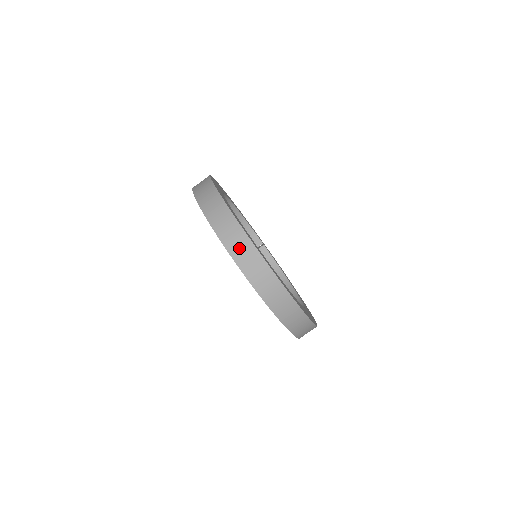
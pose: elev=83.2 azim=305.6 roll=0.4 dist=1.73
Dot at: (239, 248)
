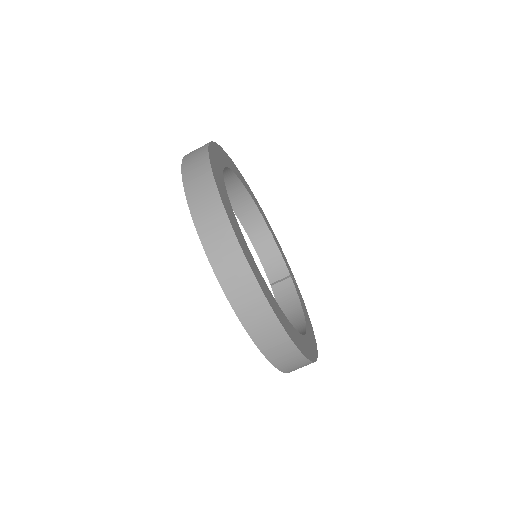
Dot at: (196, 180)
